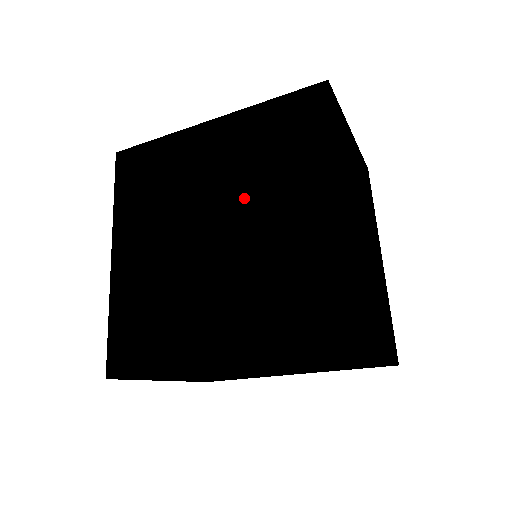
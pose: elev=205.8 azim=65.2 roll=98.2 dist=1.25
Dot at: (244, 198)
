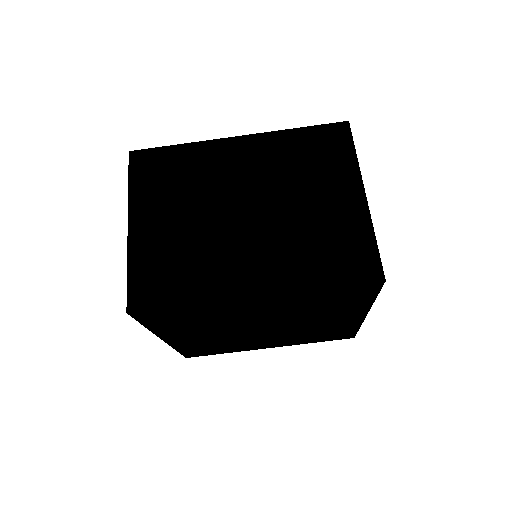
Dot at: occluded
